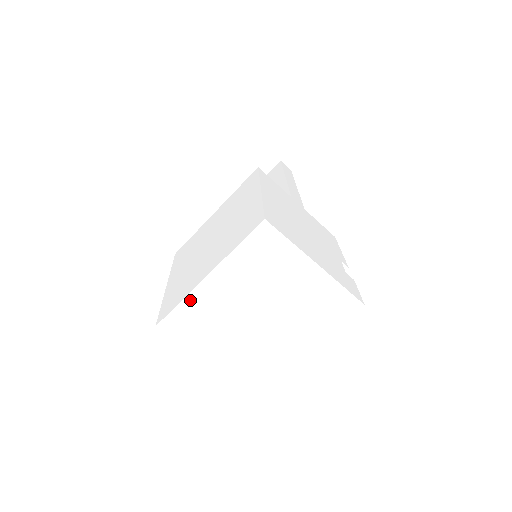
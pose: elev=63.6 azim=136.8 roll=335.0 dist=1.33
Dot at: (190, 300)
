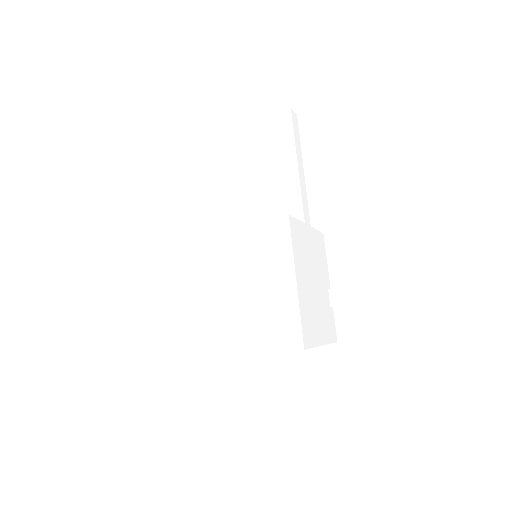
Dot at: (220, 356)
